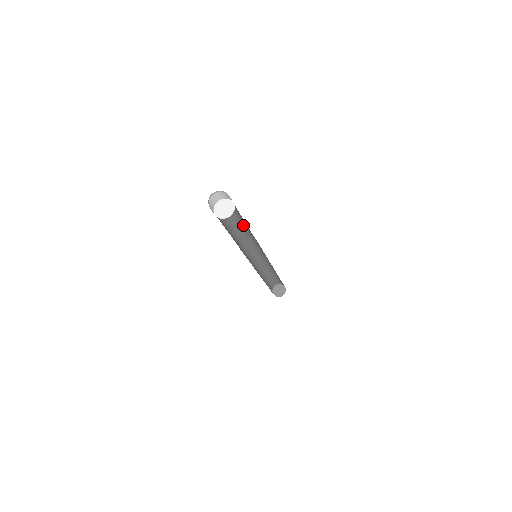
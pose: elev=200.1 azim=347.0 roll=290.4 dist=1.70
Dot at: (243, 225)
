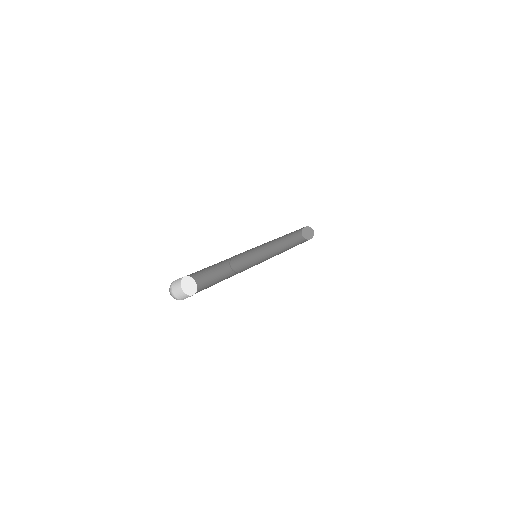
Dot at: (220, 262)
